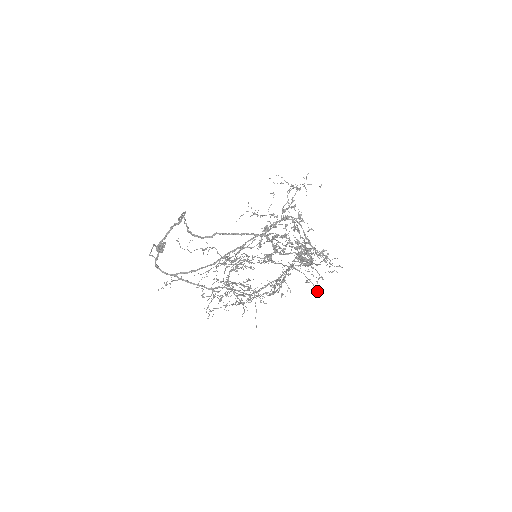
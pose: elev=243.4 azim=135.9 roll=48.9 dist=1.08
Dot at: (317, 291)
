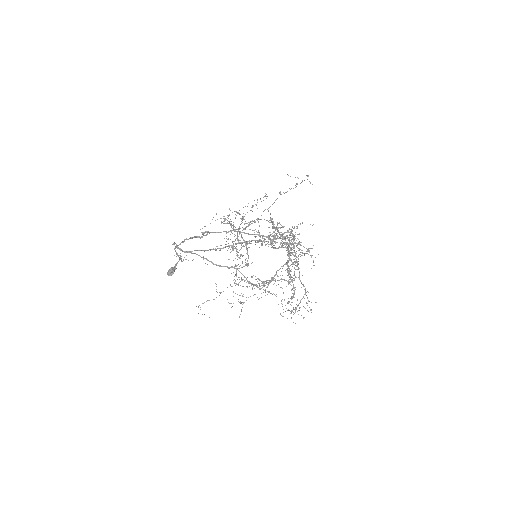
Dot at: (312, 184)
